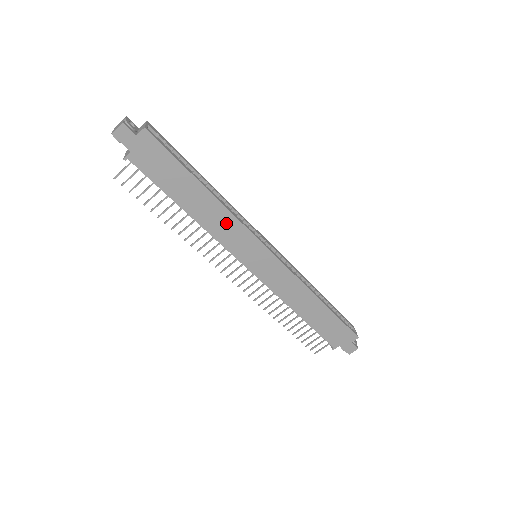
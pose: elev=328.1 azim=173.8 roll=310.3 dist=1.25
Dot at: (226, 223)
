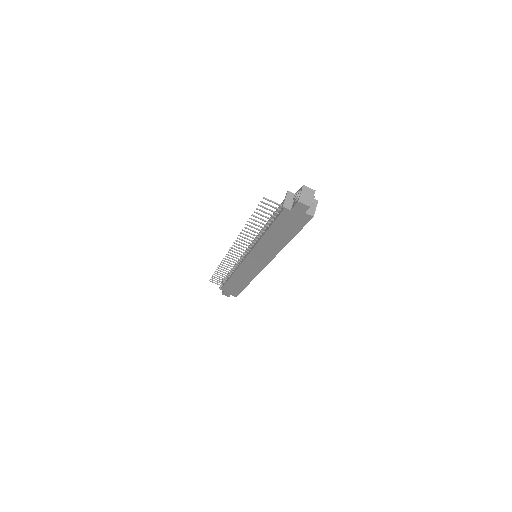
Dot at: (270, 250)
